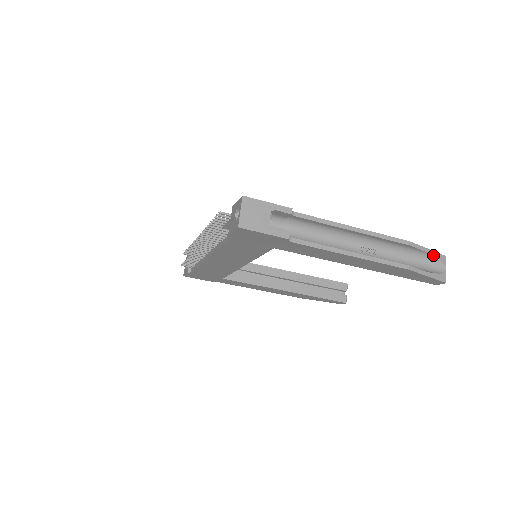
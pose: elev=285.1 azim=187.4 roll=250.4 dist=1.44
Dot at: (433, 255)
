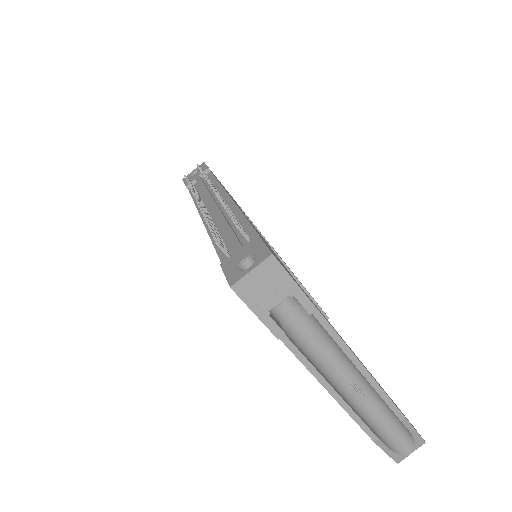
Dot at: (414, 437)
